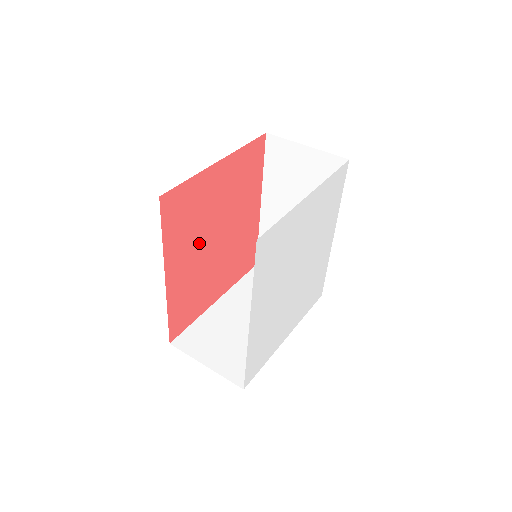
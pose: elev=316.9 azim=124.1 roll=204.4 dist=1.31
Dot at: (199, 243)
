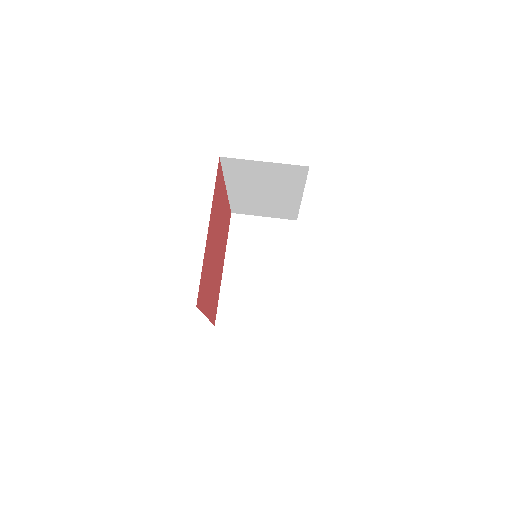
Dot at: (212, 274)
